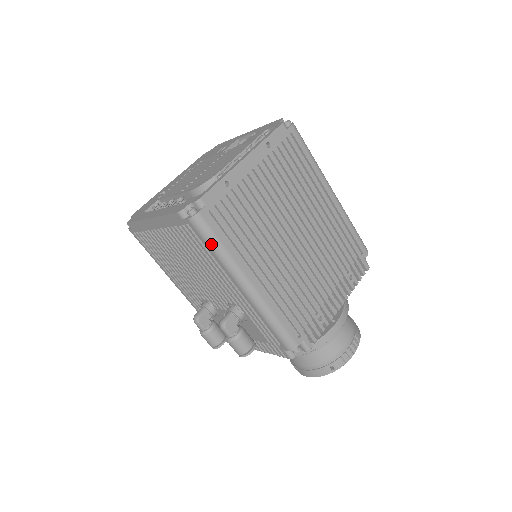
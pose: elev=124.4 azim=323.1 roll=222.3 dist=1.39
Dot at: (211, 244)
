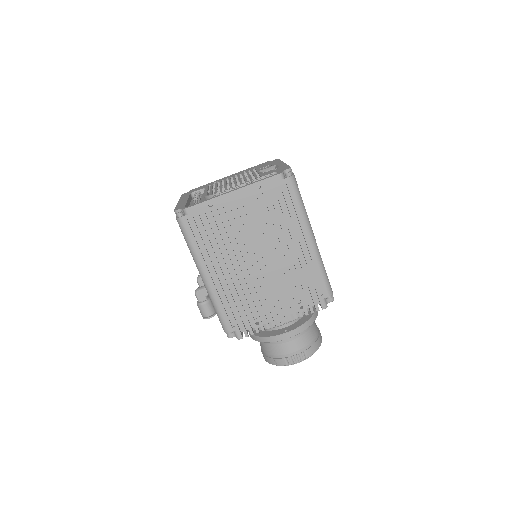
Dot at: (186, 240)
